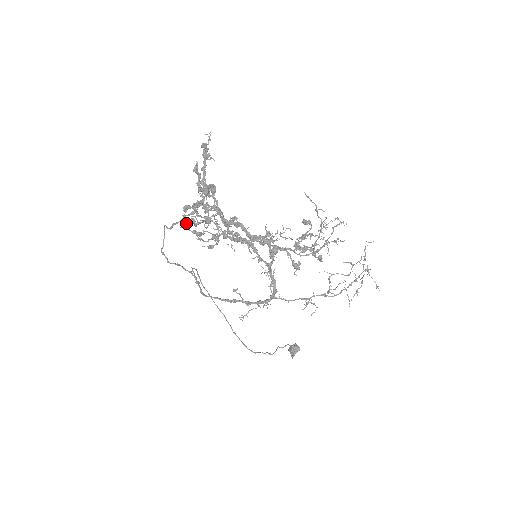
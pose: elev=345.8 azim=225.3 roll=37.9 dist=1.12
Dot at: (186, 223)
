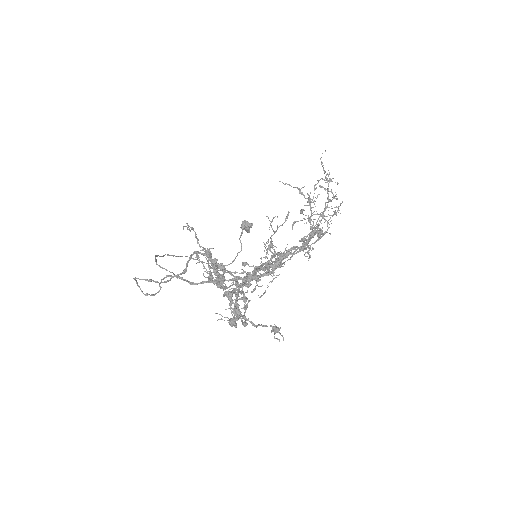
Dot at: (222, 316)
